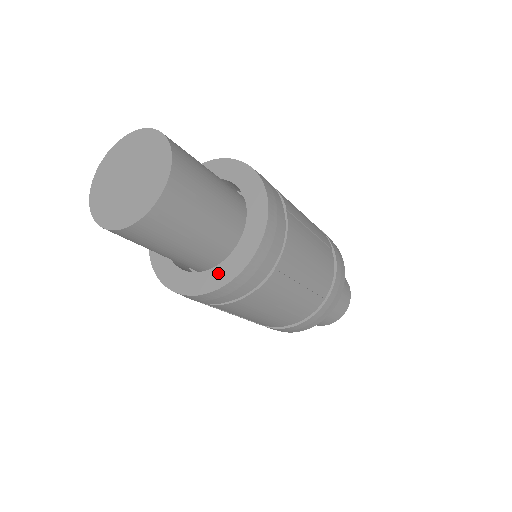
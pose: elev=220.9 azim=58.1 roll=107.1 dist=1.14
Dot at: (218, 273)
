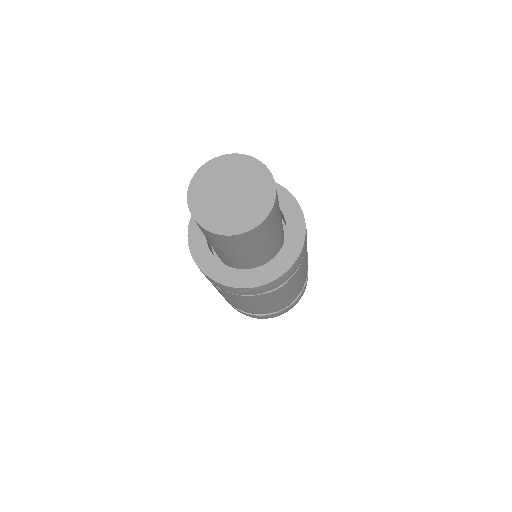
Dot at: (252, 275)
